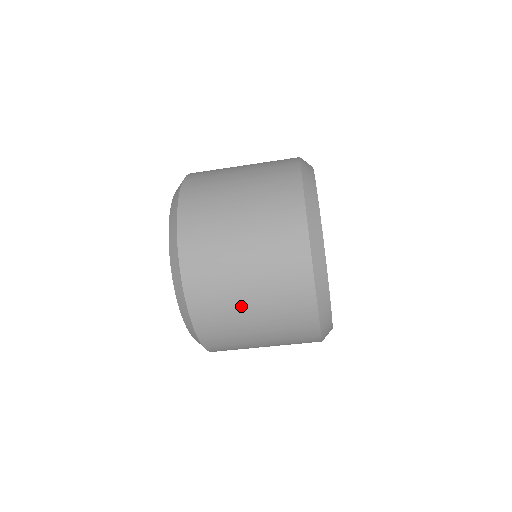
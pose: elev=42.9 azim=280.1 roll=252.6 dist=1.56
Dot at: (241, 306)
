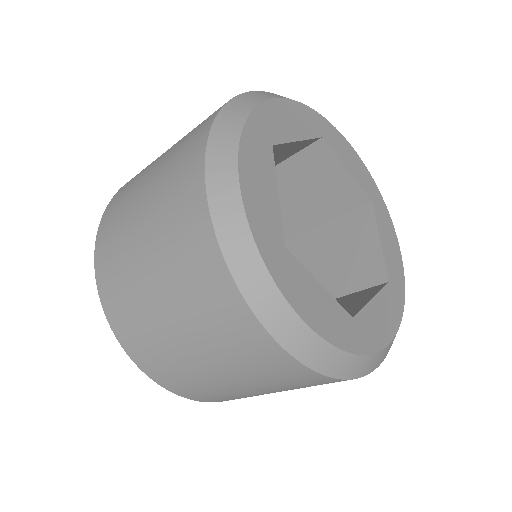
Dot at: occluded
